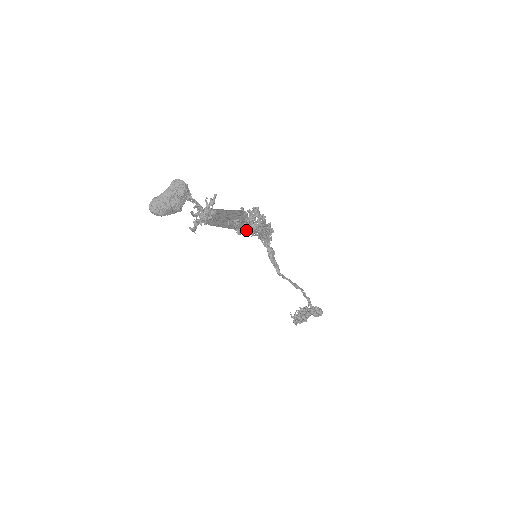
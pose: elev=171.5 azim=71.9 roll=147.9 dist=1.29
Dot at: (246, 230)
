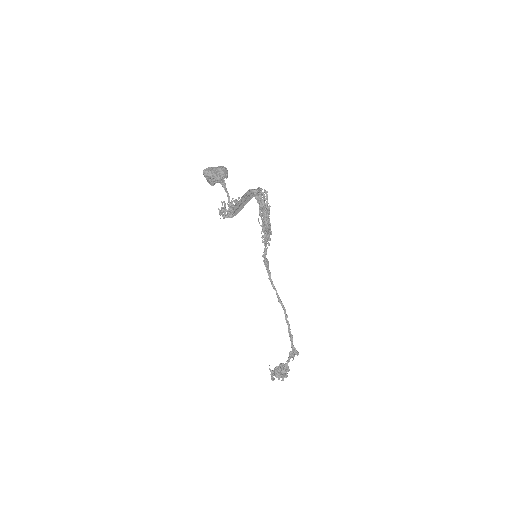
Dot at: (259, 198)
